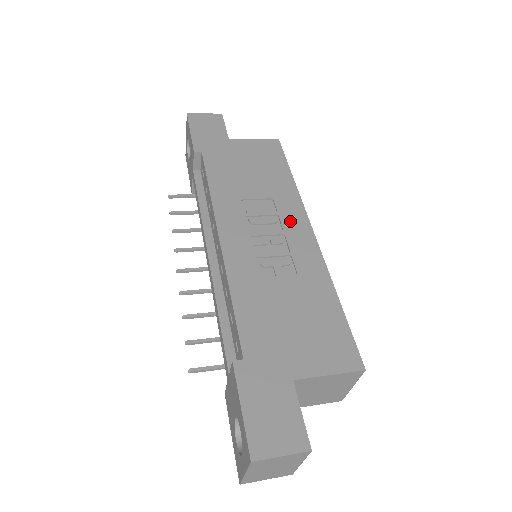
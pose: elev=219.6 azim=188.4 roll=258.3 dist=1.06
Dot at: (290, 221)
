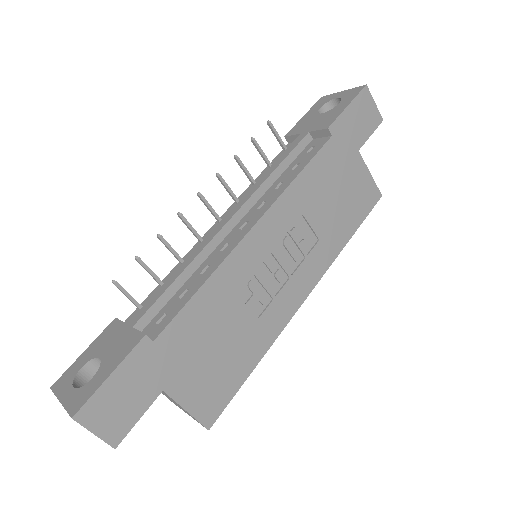
Dot at: (305, 272)
